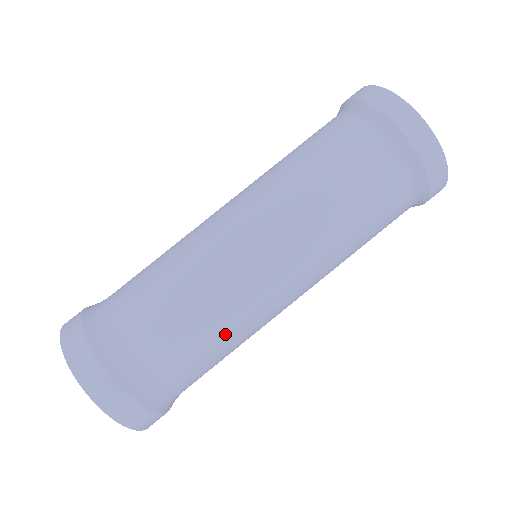
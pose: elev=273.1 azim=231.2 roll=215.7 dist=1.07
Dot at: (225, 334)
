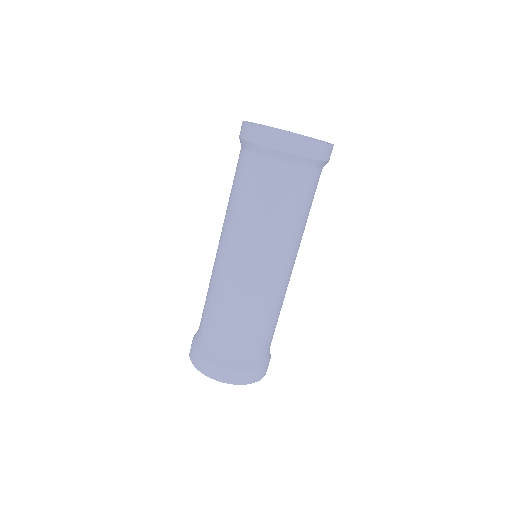
Dot at: occluded
